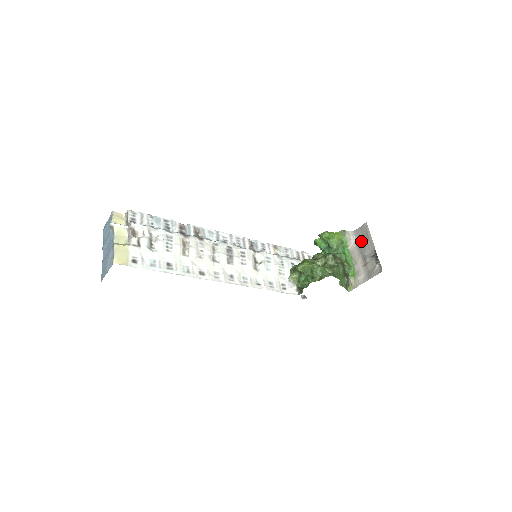
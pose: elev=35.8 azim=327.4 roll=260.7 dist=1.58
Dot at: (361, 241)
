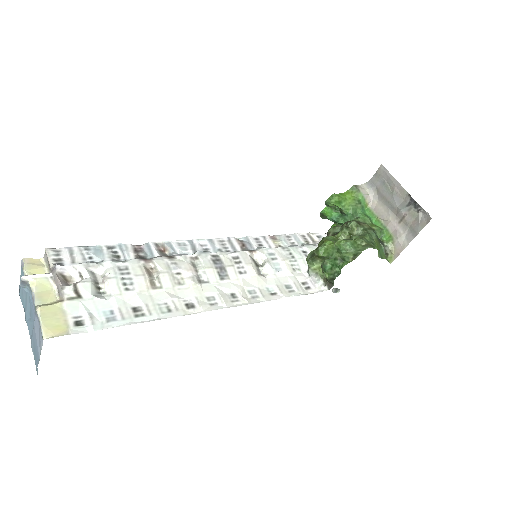
Dot at: (383, 191)
